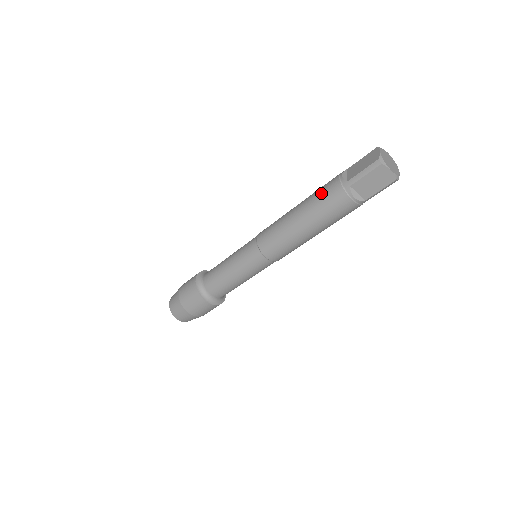
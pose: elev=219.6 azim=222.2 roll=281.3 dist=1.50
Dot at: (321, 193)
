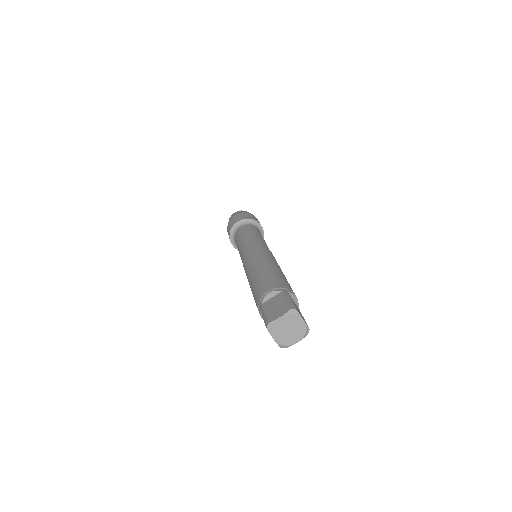
Dot at: (259, 285)
